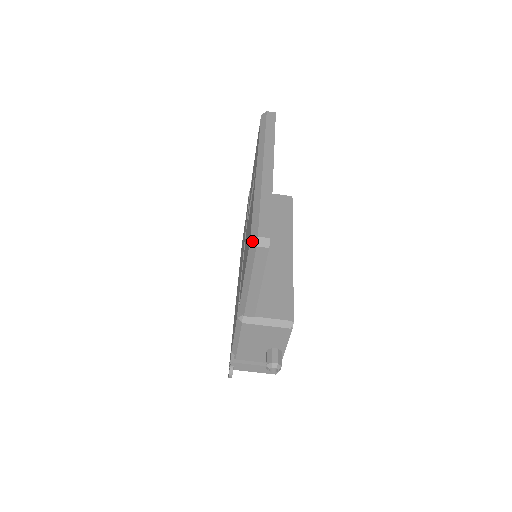
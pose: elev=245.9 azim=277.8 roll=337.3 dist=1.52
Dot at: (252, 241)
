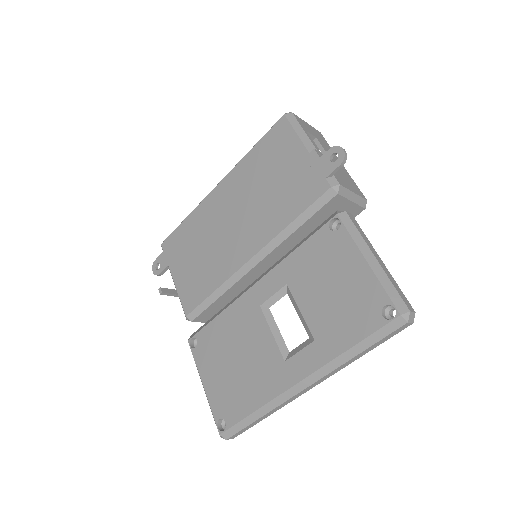
Dot at: (220, 436)
